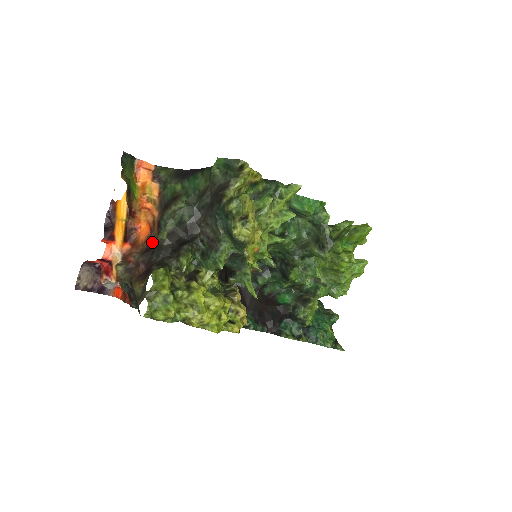
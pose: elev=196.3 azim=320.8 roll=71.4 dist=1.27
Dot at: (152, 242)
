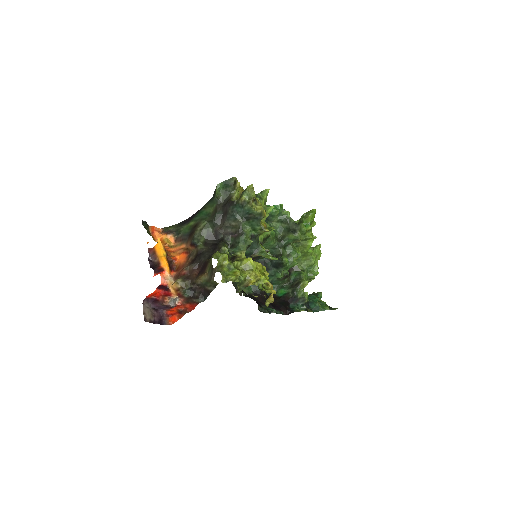
Dot at: (194, 255)
